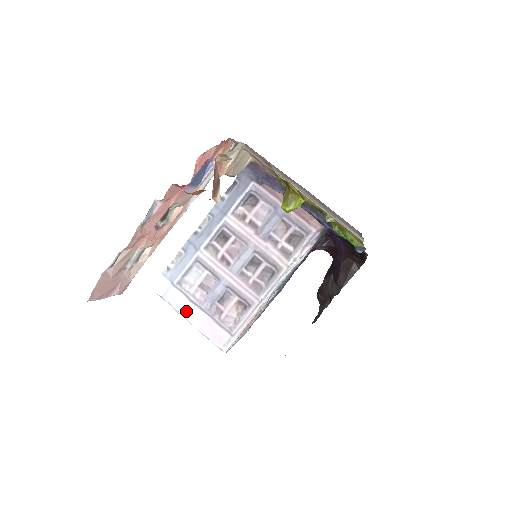
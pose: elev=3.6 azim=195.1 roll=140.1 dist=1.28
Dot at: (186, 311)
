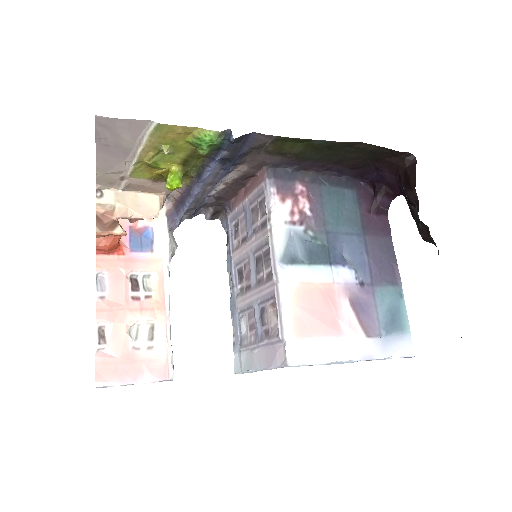
Dot at: (254, 363)
